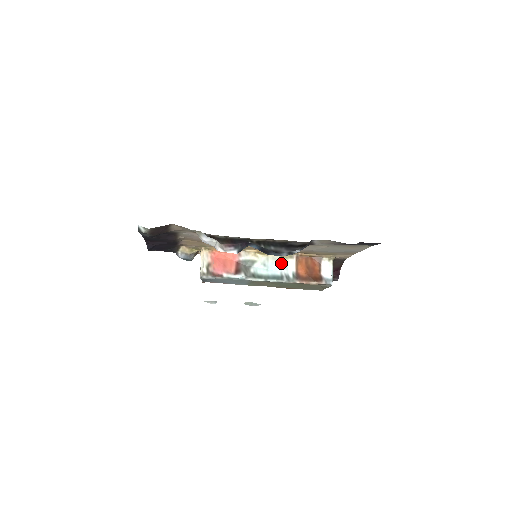
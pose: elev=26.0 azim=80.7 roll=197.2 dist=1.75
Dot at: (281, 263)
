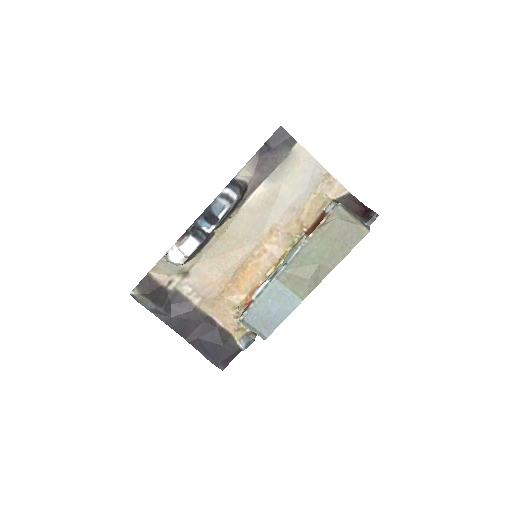
Dot at: (295, 248)
